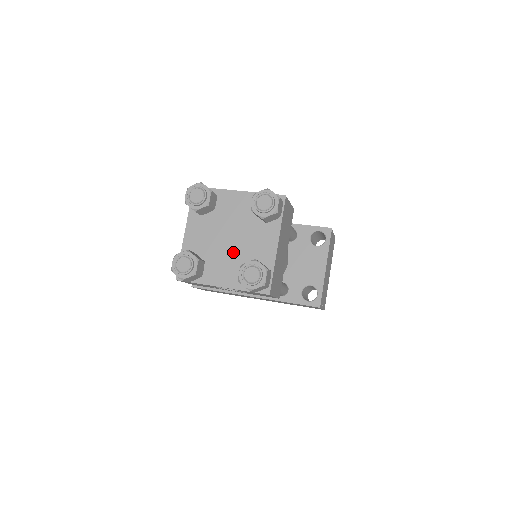
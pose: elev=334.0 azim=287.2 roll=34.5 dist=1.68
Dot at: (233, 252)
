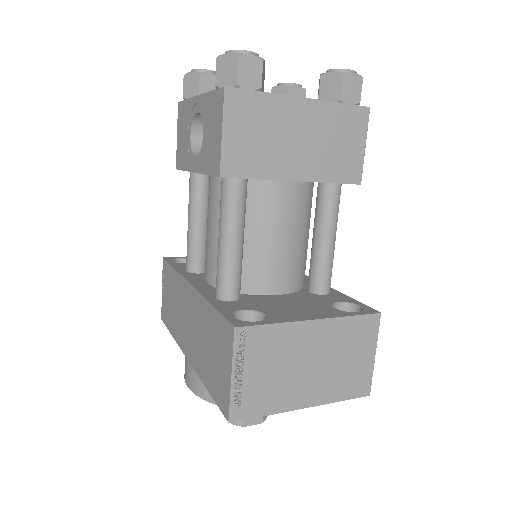
Dot at: occluded
